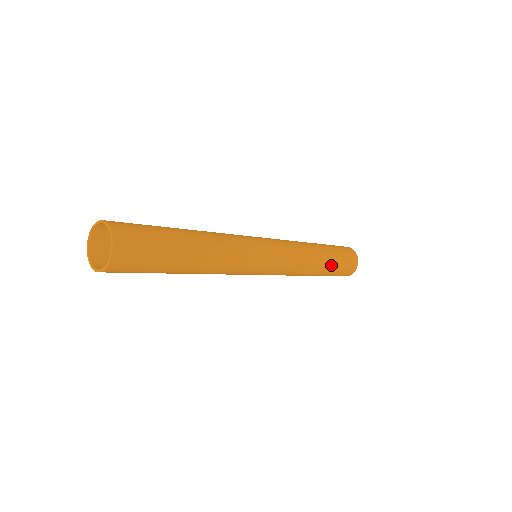
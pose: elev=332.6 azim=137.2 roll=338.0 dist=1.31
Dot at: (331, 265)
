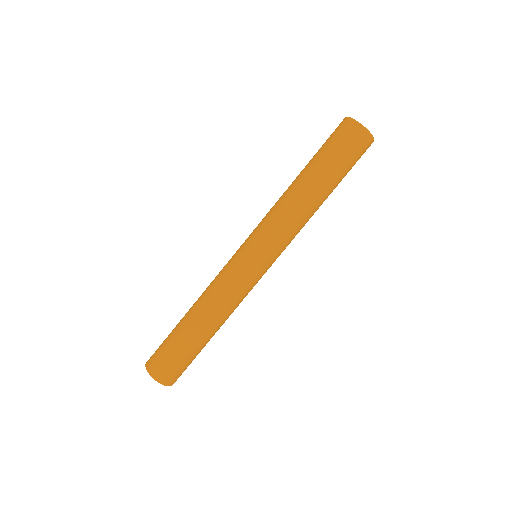
Dot at: (336, 185)
